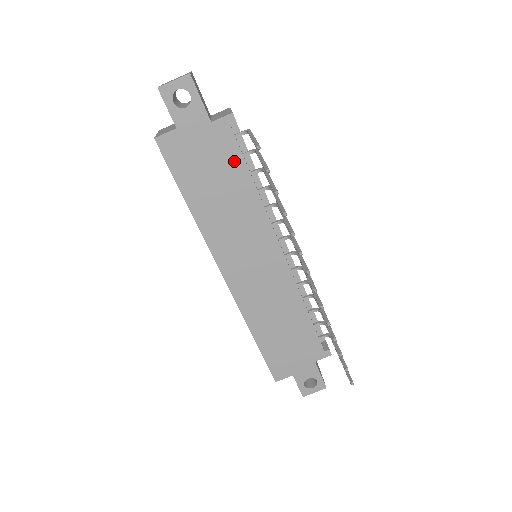
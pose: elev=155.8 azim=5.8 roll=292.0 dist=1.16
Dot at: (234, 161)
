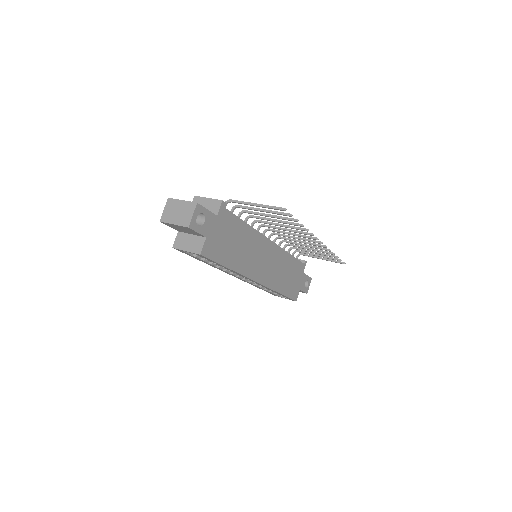
Dot at: (235, 223)
